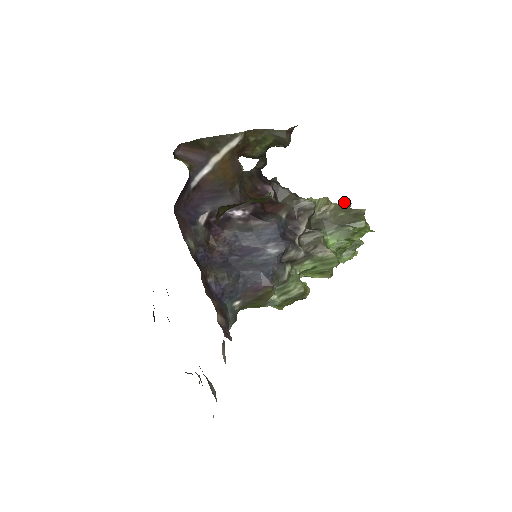
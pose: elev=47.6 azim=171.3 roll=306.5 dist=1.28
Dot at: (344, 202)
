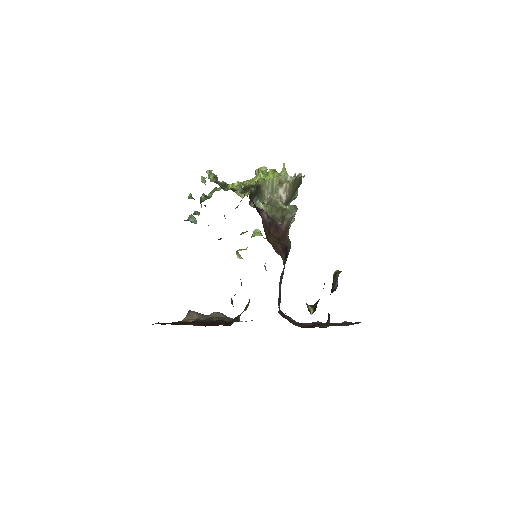
Dot at: (286, 172)
